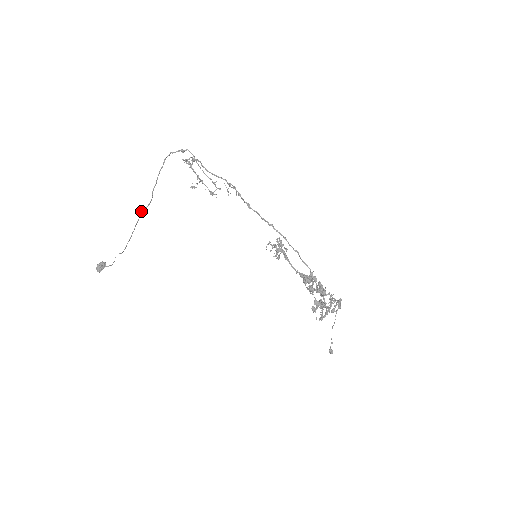
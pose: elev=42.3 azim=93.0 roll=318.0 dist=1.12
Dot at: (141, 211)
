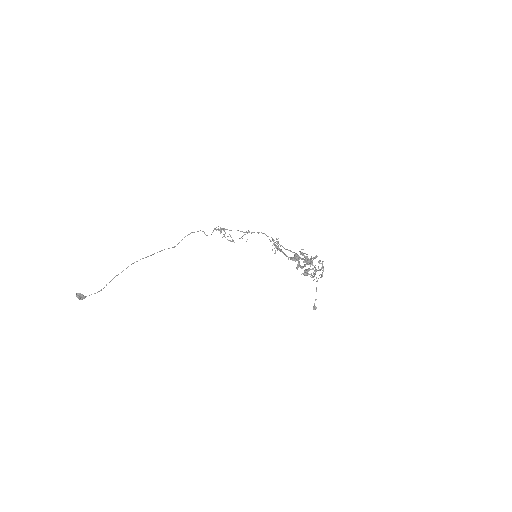
Dot at: occluded
